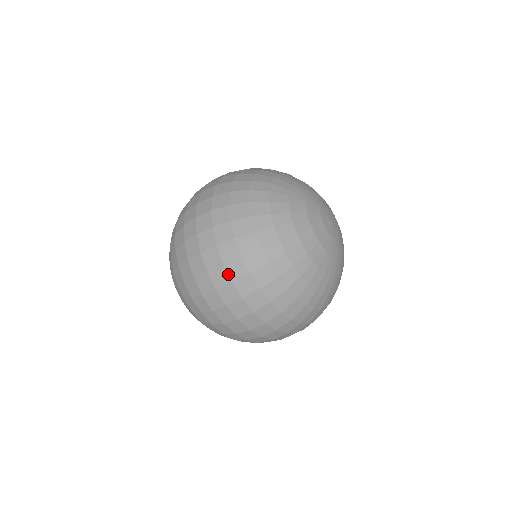
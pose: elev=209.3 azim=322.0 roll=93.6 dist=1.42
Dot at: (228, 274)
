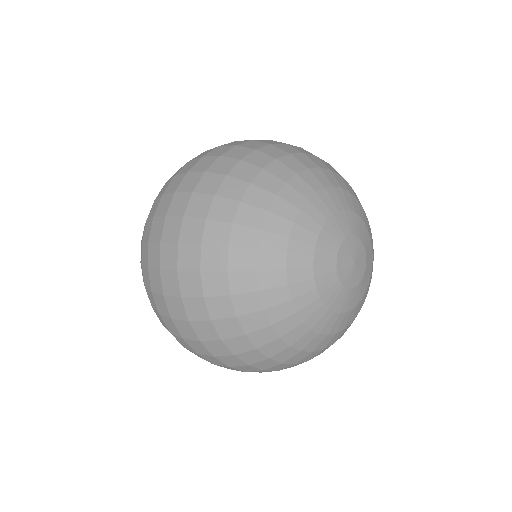
Dot at: (198, 183)
